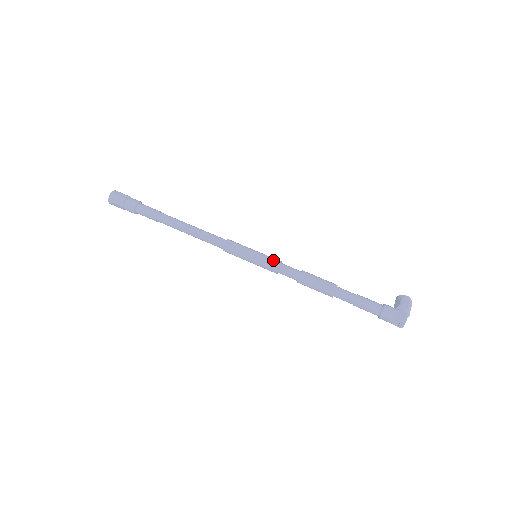
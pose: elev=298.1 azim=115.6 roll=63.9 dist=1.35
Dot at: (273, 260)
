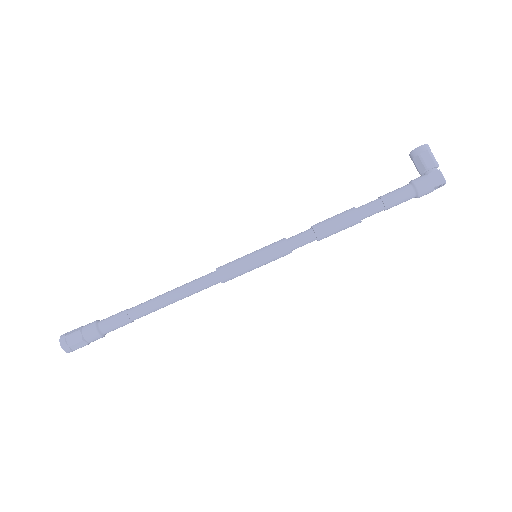
Dot at: (279, 249)
